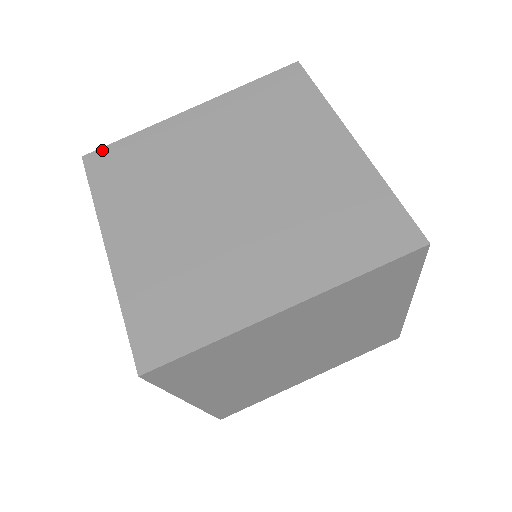
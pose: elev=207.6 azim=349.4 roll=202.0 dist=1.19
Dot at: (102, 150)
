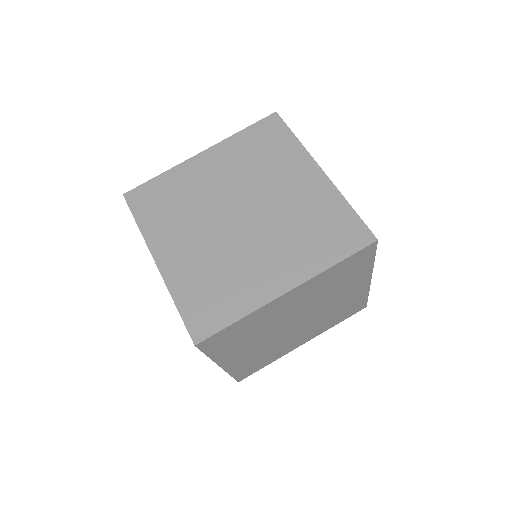
Dot at: (138, 188)
